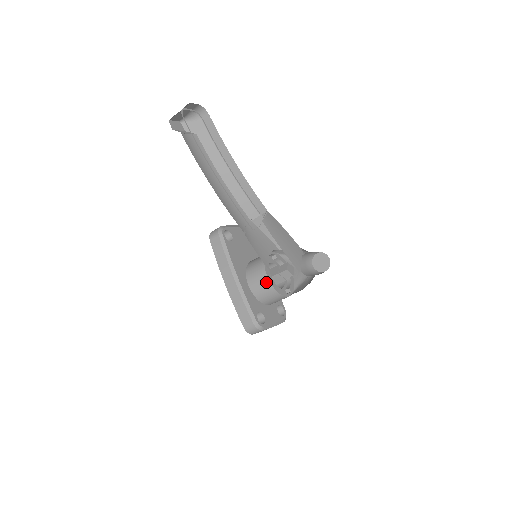
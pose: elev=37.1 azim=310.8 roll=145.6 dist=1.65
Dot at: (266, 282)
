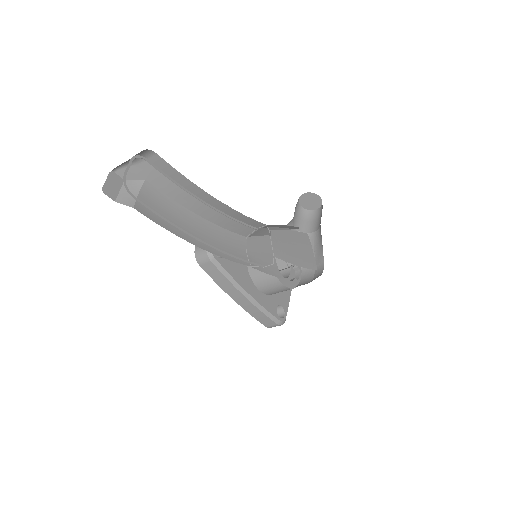
Dot at: (281, 287)
